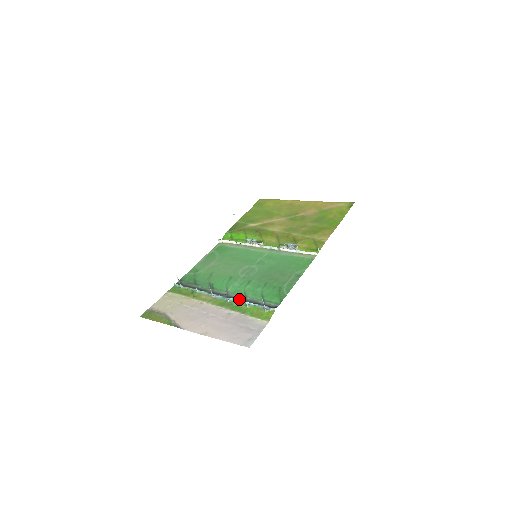
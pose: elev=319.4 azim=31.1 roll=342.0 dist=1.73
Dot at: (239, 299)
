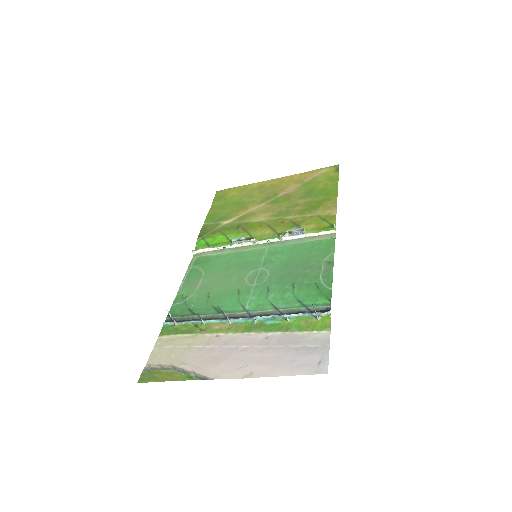
Dot at: (270, 315)
